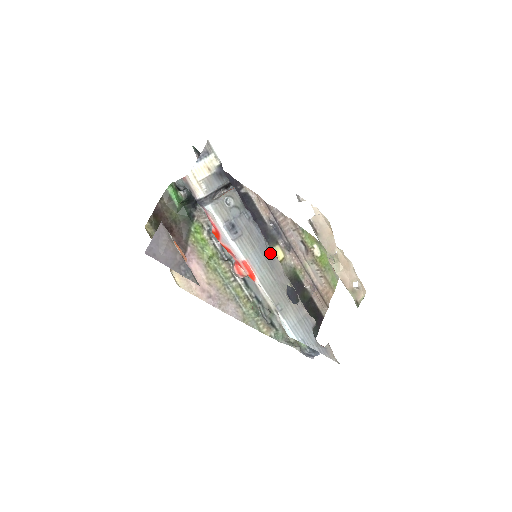
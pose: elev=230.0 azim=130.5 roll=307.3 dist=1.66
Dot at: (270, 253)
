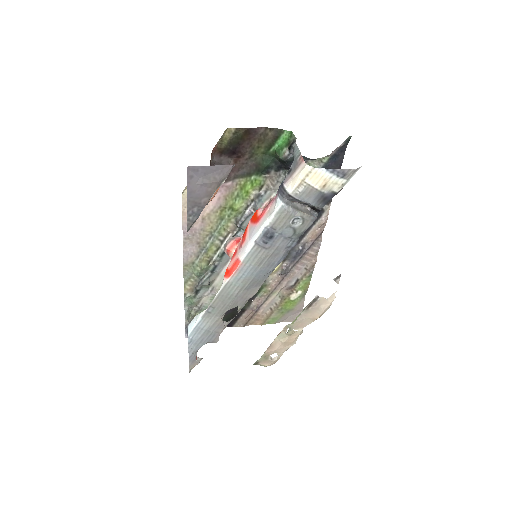
Dot at: (262, 280)
